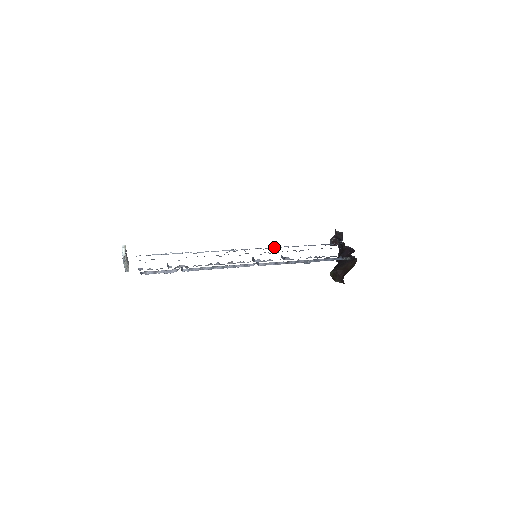
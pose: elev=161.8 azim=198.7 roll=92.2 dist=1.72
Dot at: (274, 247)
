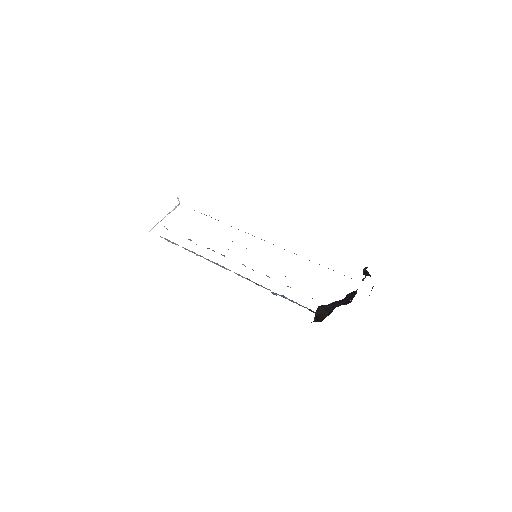
Dot at: occluded
